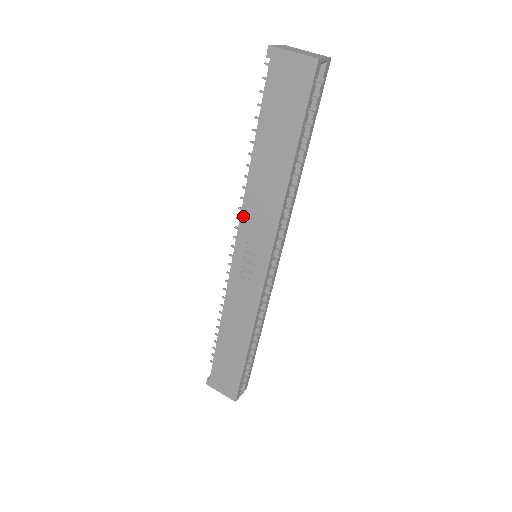
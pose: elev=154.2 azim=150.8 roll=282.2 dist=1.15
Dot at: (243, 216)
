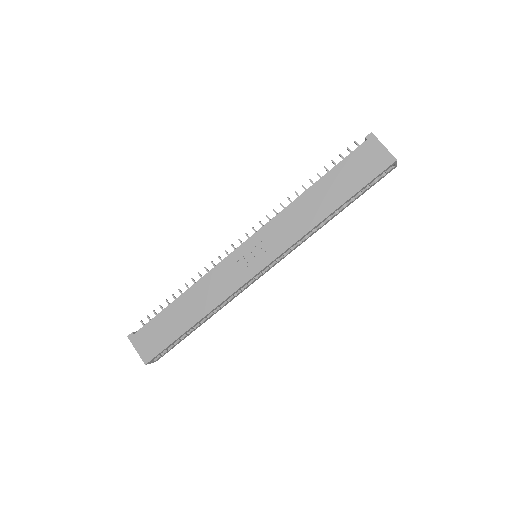
Dot at: (273, 221)
